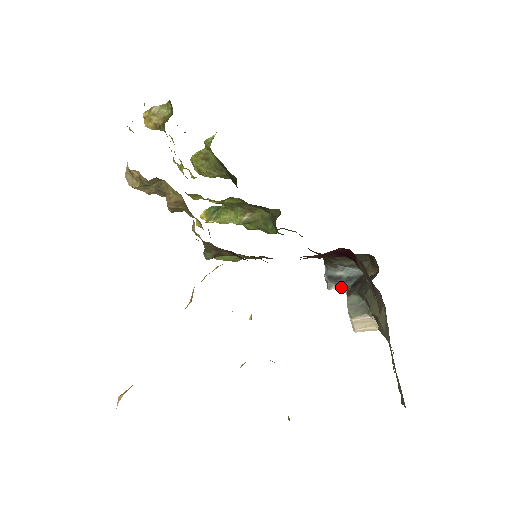
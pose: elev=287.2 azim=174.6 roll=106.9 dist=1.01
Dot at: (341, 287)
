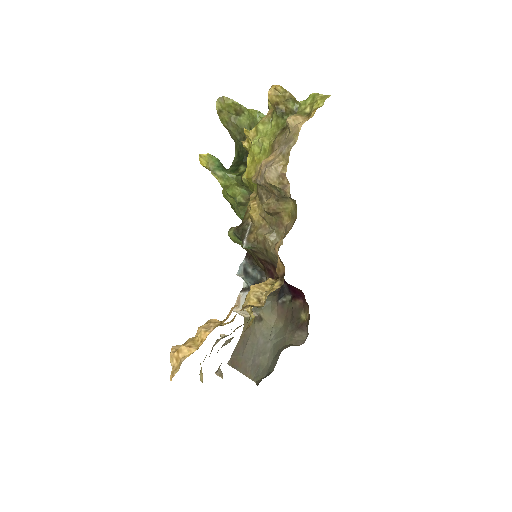
Dot at: (245, 279)
